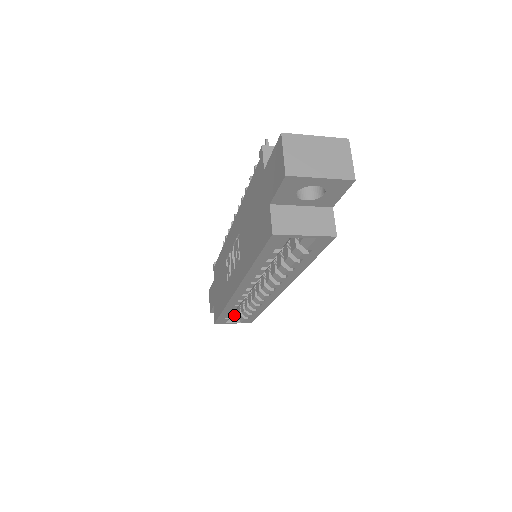
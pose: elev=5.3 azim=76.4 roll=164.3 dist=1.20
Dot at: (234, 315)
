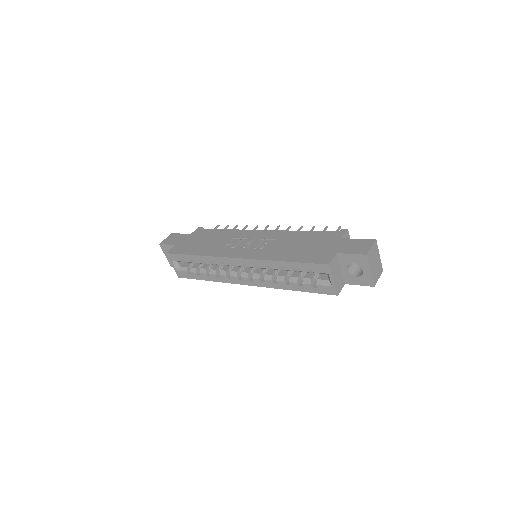
Dot at: (180, 263)
